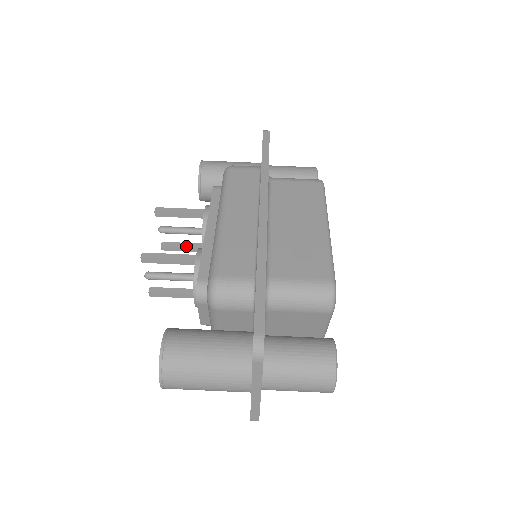
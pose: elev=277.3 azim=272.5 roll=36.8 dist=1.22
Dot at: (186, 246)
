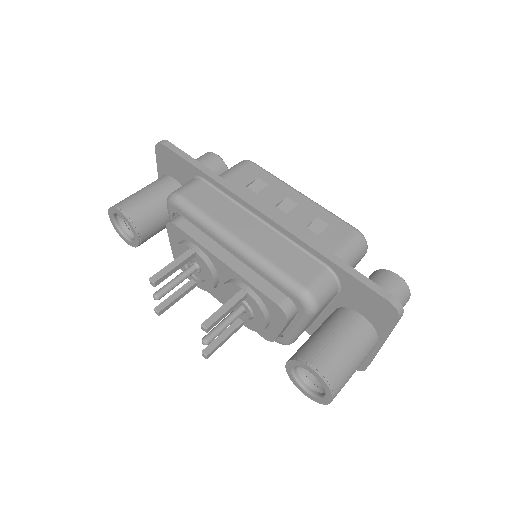
Dot at: (179, 295)
